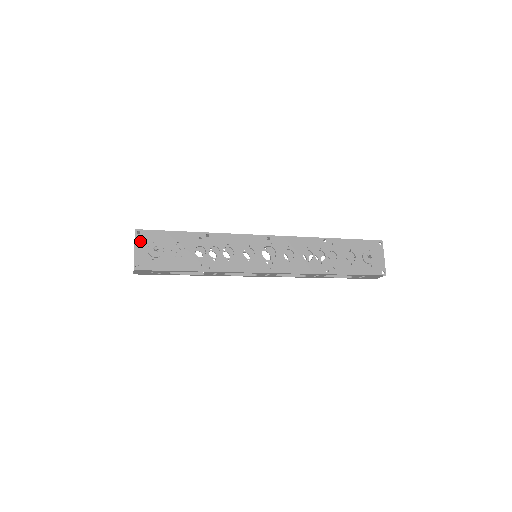
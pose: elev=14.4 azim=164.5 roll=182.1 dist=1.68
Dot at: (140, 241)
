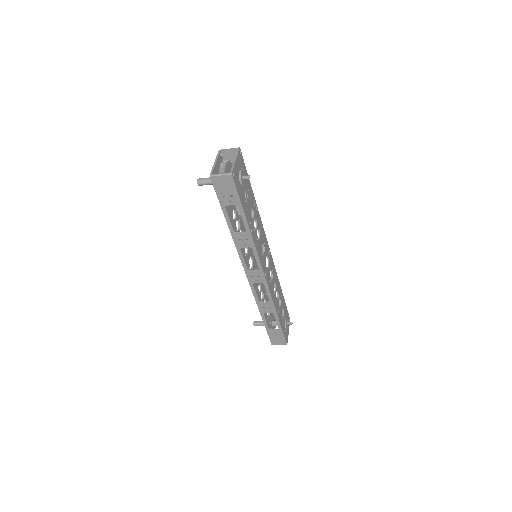
Dot at: (239, 159)
